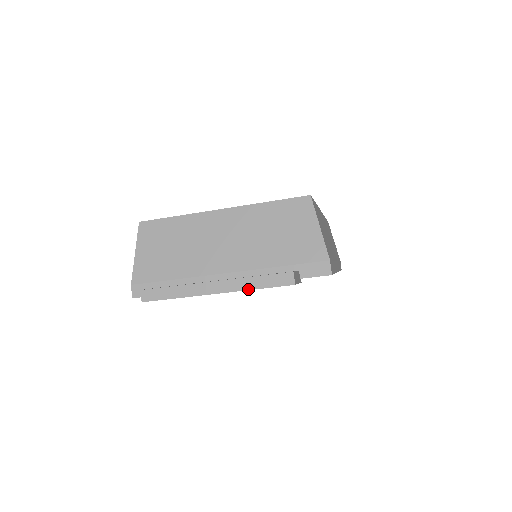
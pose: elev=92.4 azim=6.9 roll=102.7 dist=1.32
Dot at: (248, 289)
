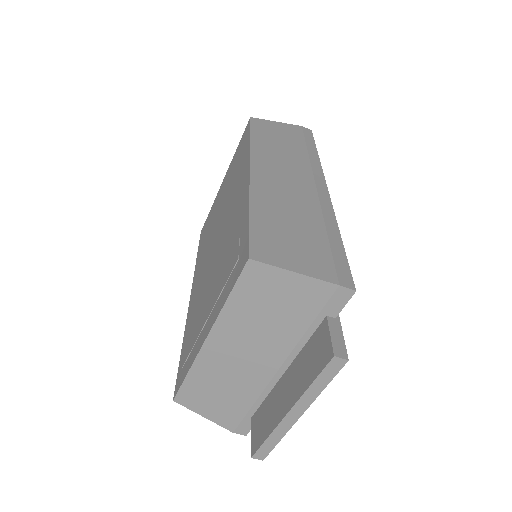
Dot at: (318, 394)
